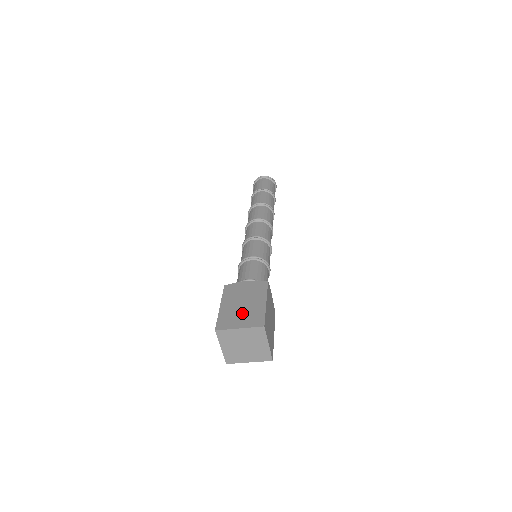
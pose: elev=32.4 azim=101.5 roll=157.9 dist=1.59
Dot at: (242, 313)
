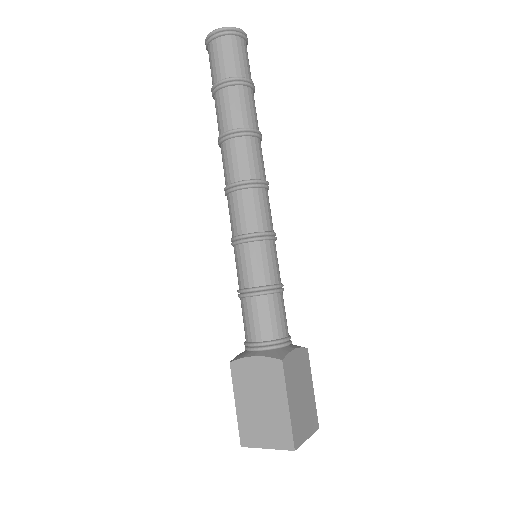
Dot at: (263, 422)
